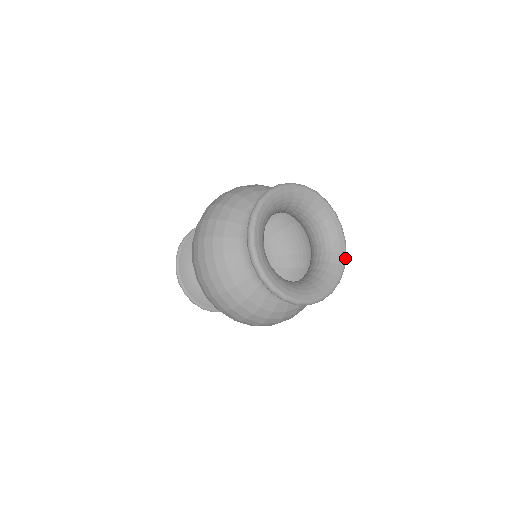
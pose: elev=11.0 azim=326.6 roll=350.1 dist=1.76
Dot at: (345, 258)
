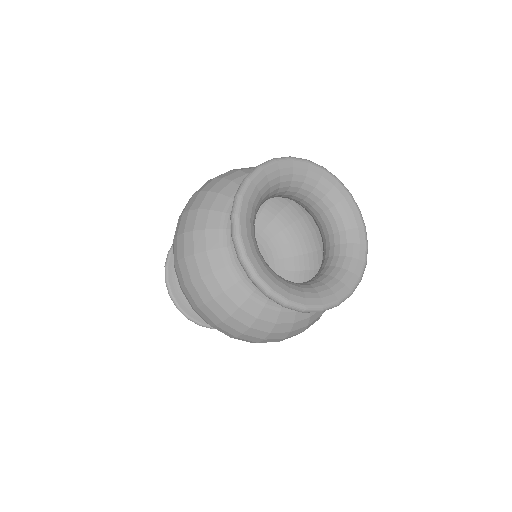
Dot at: (365, 232)
